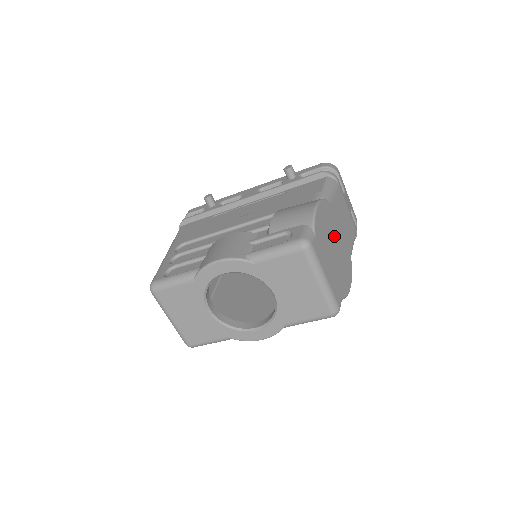
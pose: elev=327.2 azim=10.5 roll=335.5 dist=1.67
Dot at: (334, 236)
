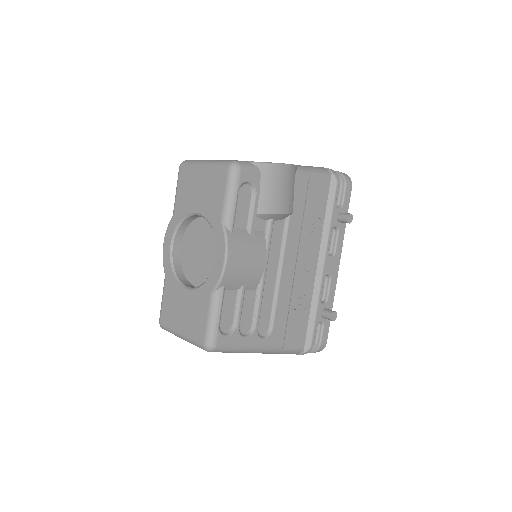
Dot at: occluded
